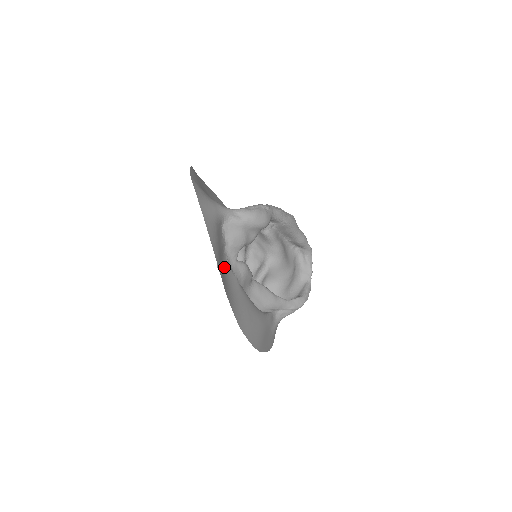
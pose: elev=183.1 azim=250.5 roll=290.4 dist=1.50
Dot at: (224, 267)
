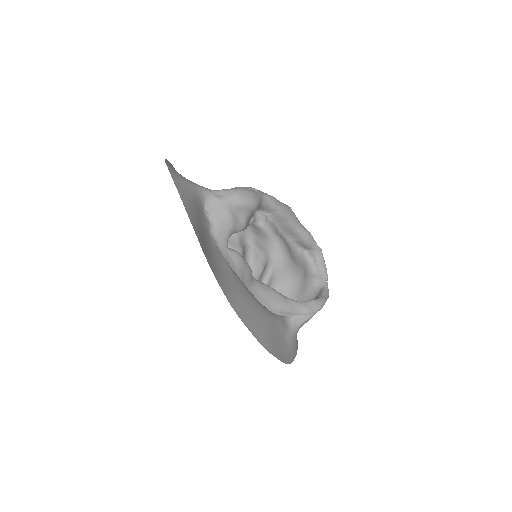
Dot at: (209, 246)
